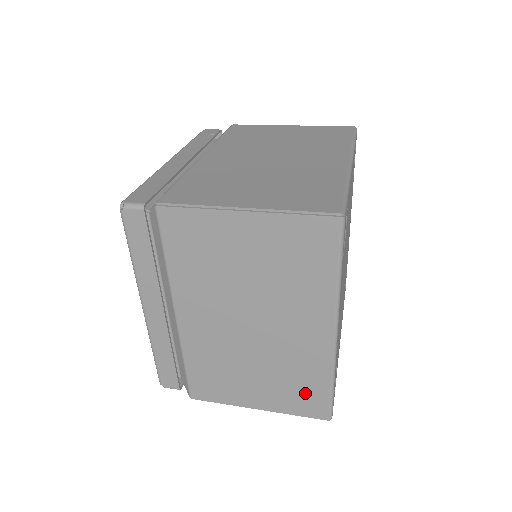
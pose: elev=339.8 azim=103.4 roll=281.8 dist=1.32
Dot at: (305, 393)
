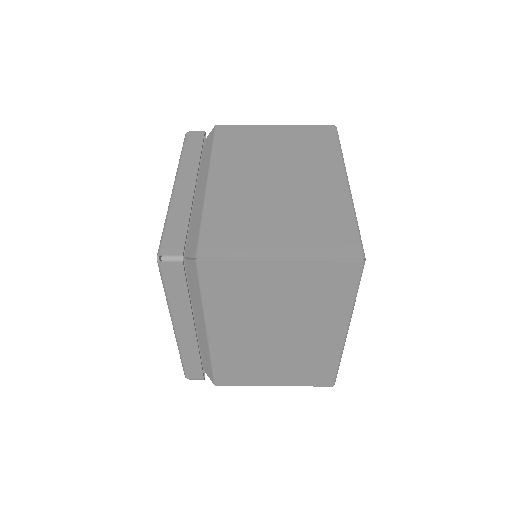
Dot at: (316, 372)
